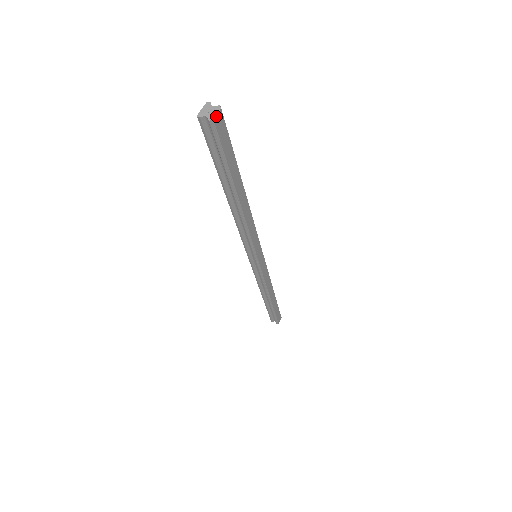
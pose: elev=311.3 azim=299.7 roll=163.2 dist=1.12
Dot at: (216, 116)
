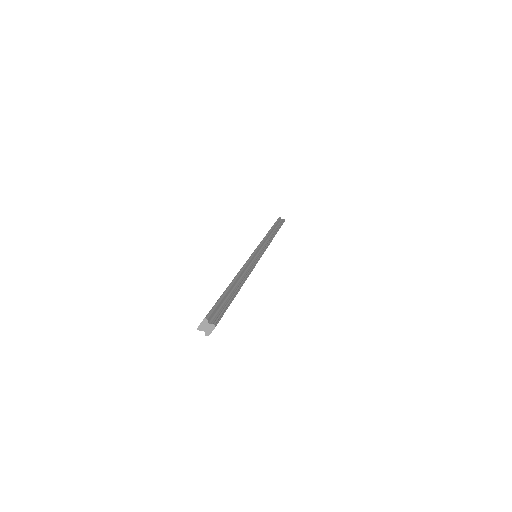
Dot at: (211, 332)
